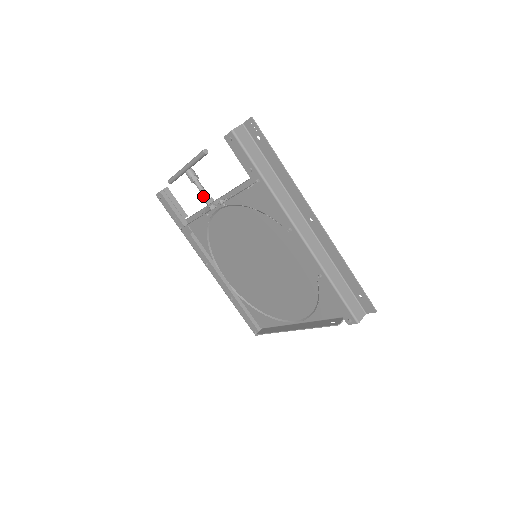
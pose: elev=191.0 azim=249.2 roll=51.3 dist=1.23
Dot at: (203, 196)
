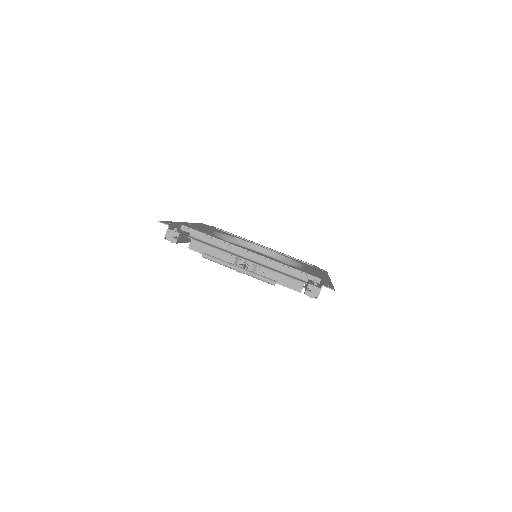
Dot at: occluded
